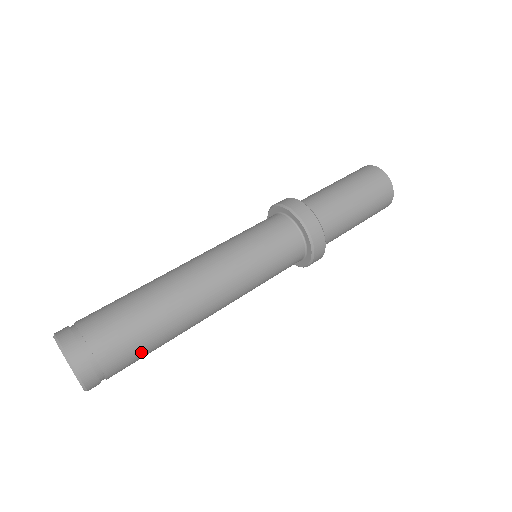
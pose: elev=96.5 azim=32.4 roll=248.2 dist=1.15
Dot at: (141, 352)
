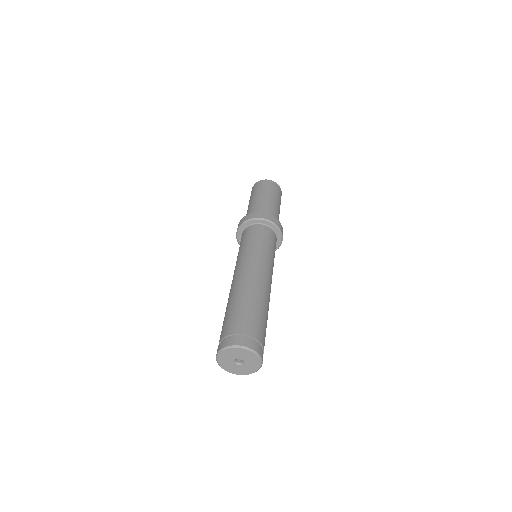
Dot at: (265, 327)
